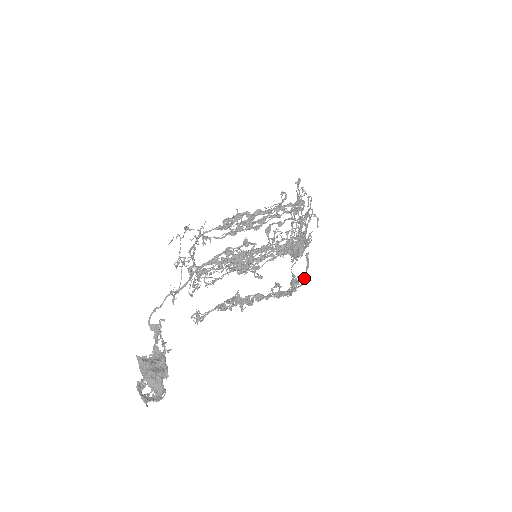
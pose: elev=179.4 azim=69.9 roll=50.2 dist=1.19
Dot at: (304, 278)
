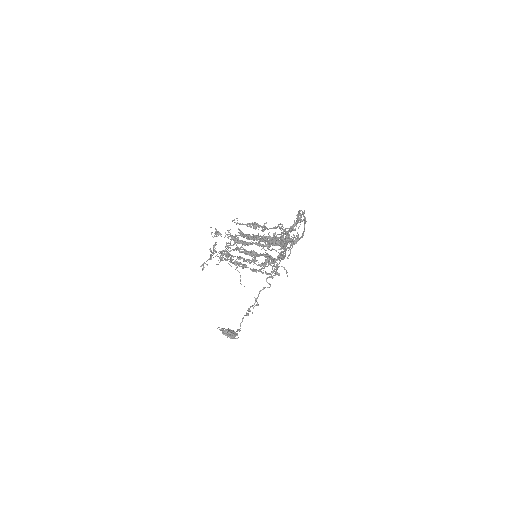
Dot at: (303, 233)
